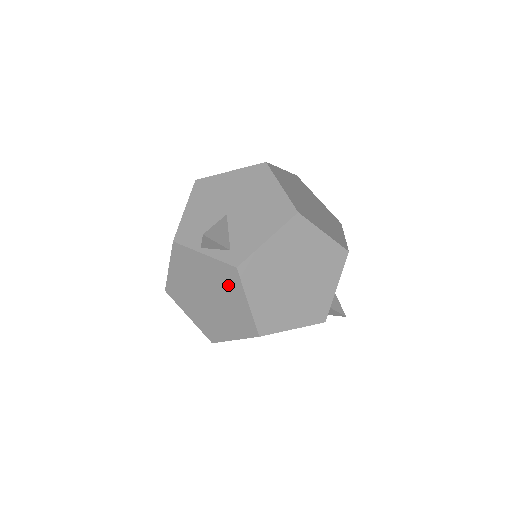
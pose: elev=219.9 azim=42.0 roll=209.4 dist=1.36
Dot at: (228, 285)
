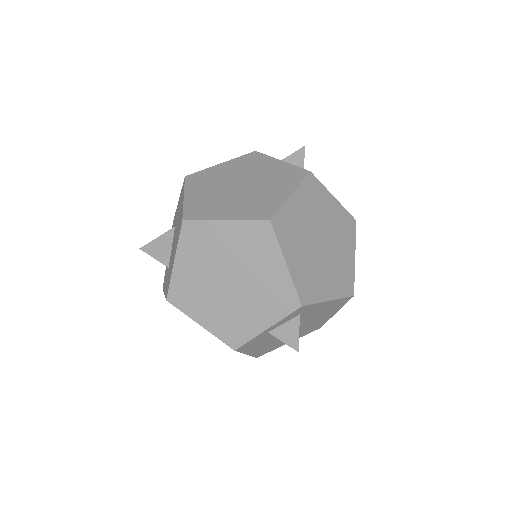
Dot at: (283, 180)
